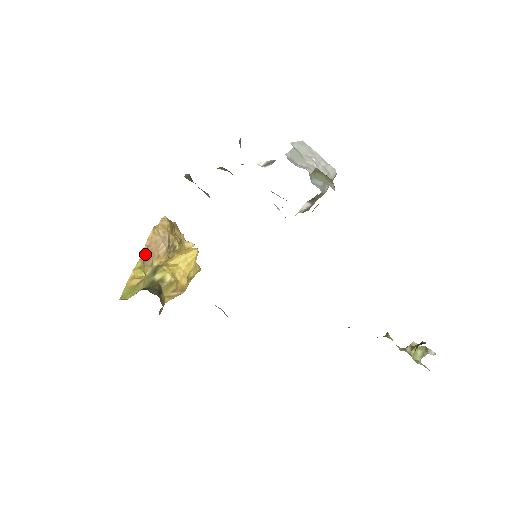
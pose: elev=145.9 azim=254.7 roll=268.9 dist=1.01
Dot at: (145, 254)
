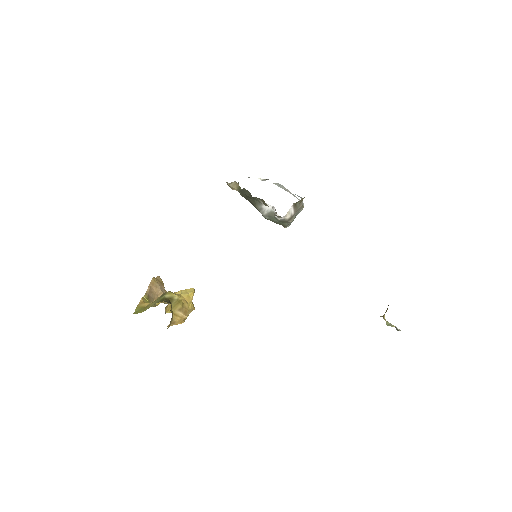
Dot at: (149, 292)
